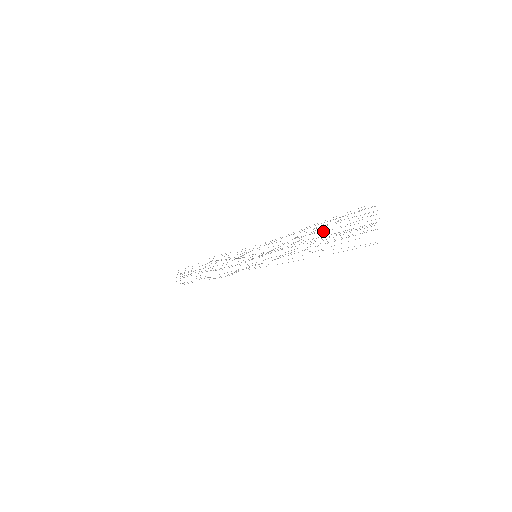
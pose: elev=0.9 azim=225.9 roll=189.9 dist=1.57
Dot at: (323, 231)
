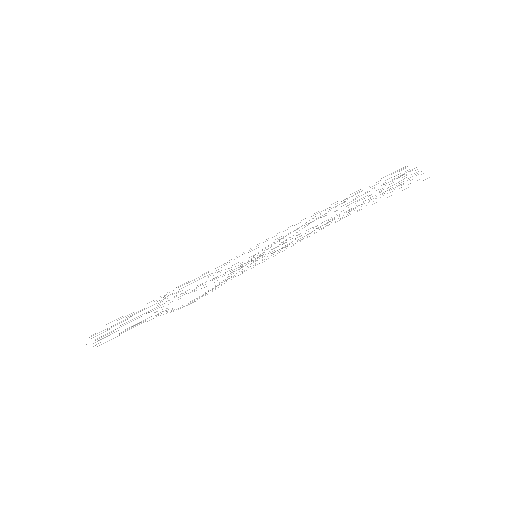
Dot at: occluded
